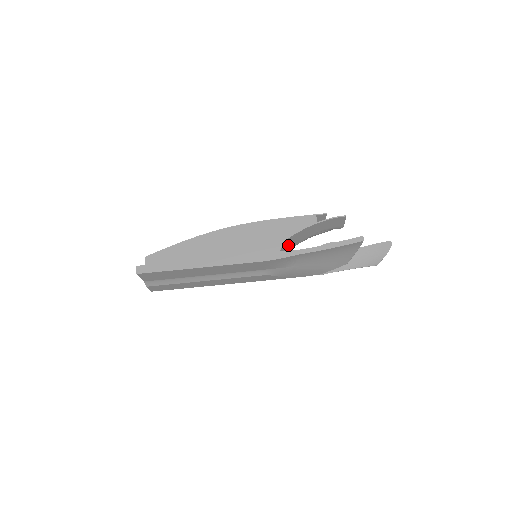
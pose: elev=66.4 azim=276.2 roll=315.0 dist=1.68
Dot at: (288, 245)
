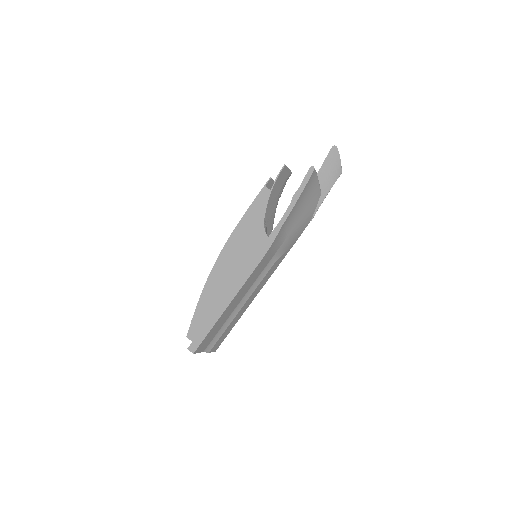
Dot at: (269, 226)
